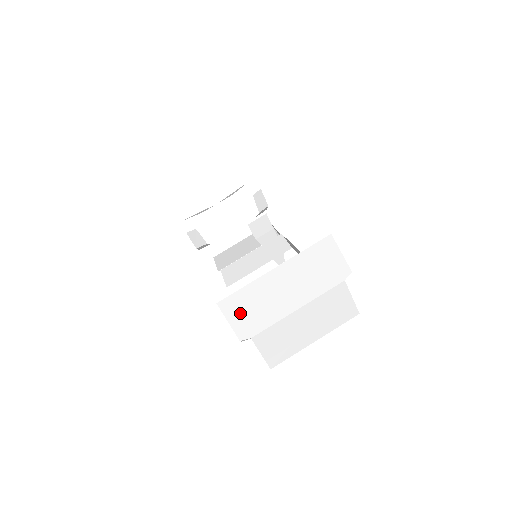
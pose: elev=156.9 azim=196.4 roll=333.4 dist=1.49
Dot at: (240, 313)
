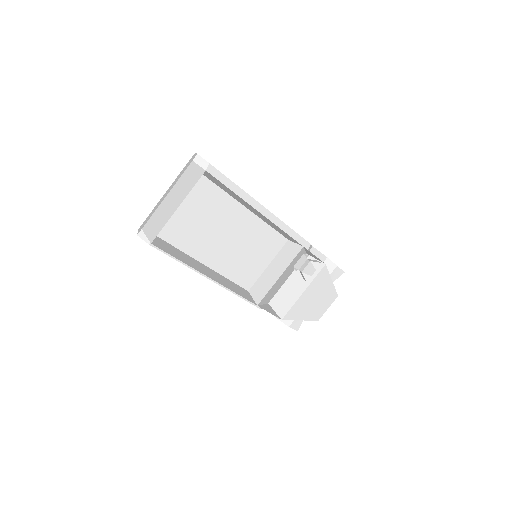
Dot at: occluded
